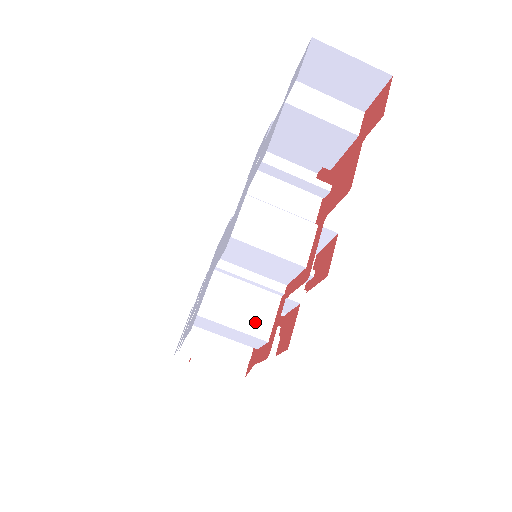
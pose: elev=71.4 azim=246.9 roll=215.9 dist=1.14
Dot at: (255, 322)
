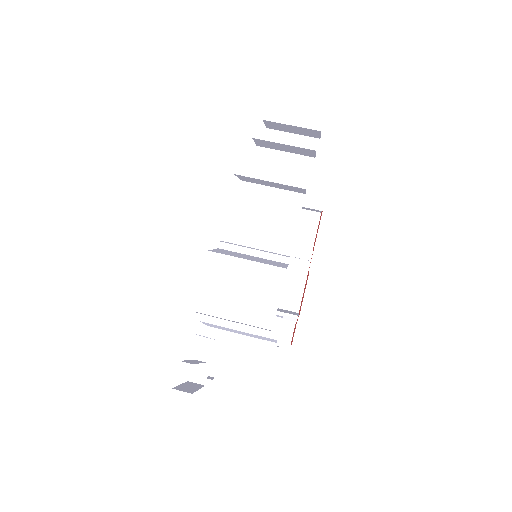
Dot at: (268, 263)
